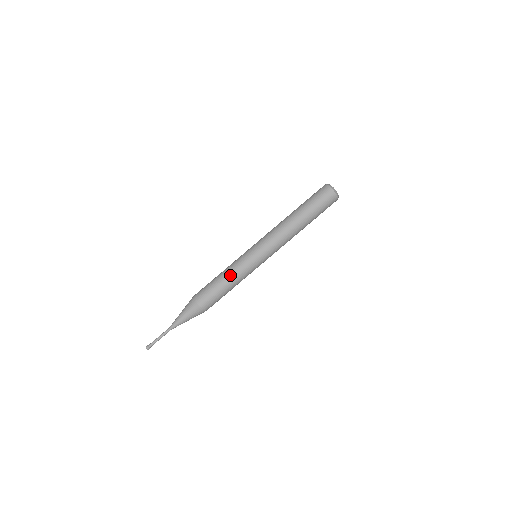
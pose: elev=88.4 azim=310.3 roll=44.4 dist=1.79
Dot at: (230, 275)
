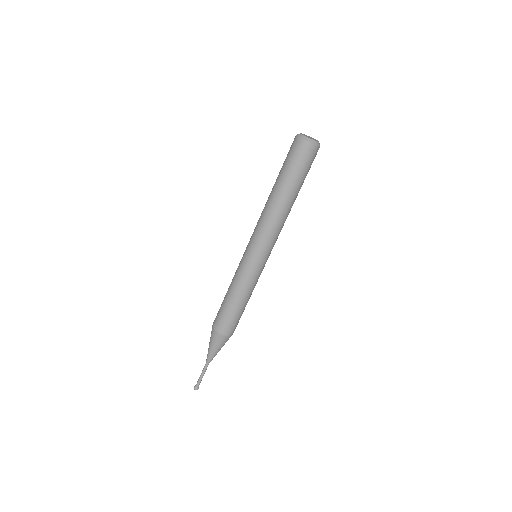
Dot at: (234, 289)
